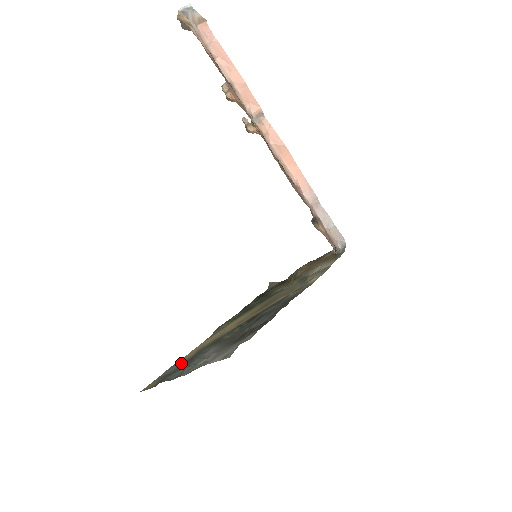
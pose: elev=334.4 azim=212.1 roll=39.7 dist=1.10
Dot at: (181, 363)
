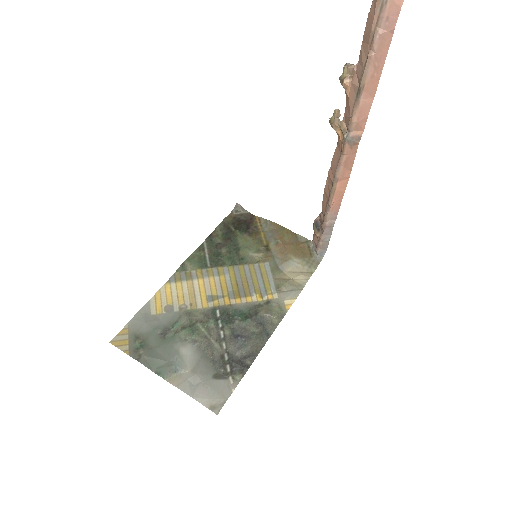
Dot at: (152, 325)
